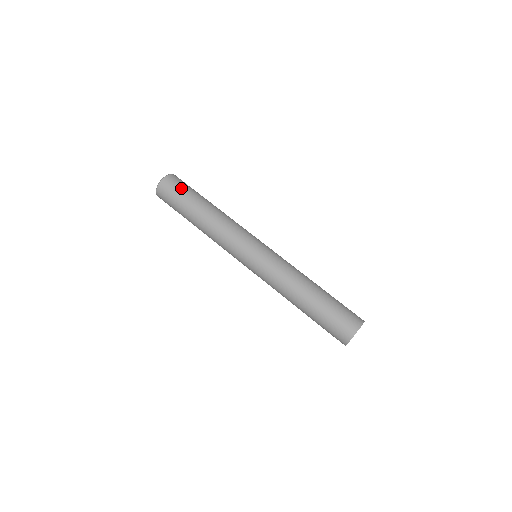
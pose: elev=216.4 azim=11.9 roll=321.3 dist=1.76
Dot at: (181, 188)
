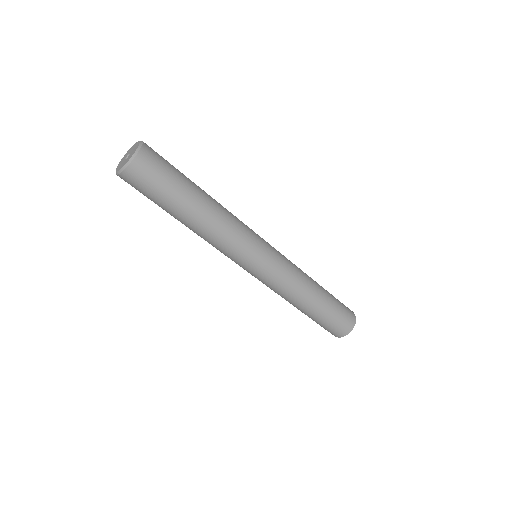
Dot at: (162, 176)
